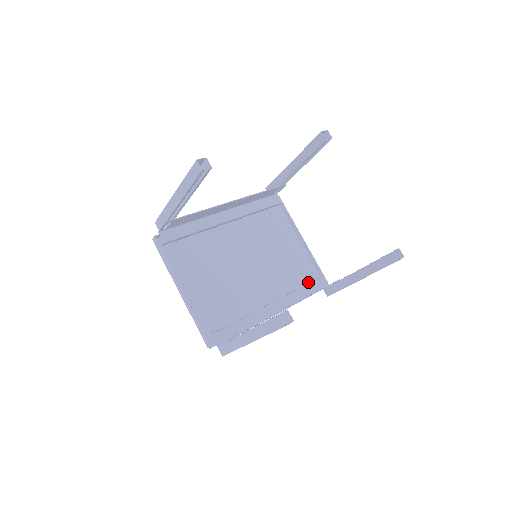
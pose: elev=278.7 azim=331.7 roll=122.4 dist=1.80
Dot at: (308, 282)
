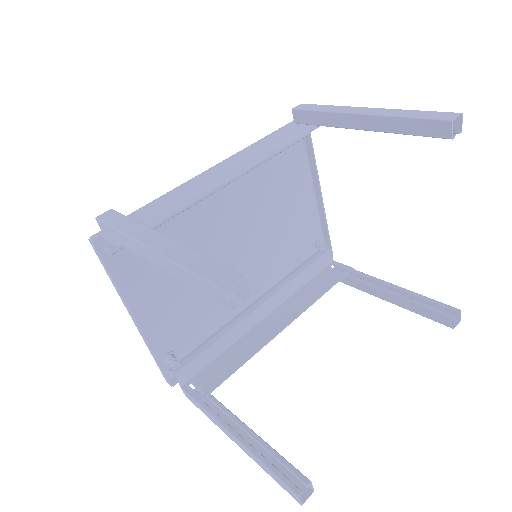
Dot at: (308, 253)
